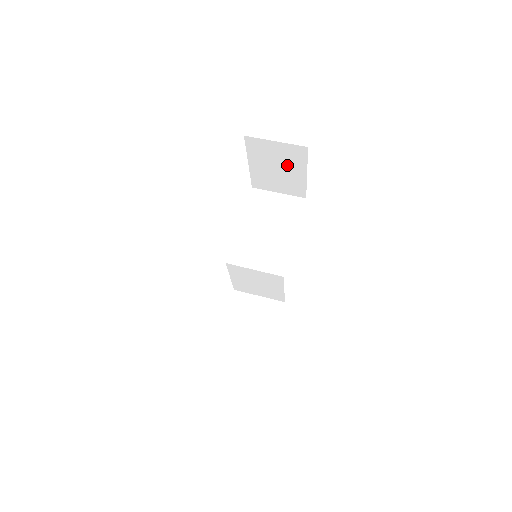
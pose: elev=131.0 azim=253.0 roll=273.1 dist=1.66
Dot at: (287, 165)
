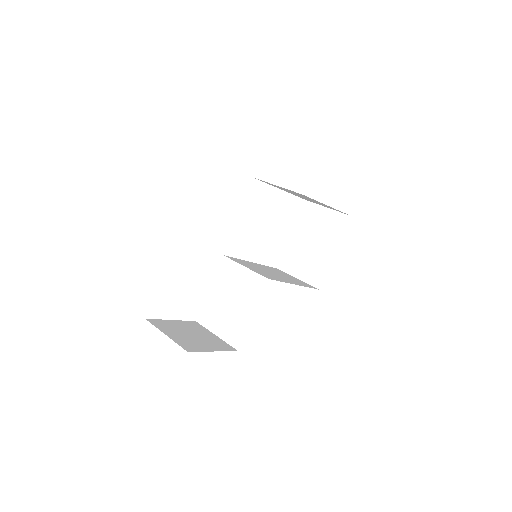
Dot at: (323, 238)
